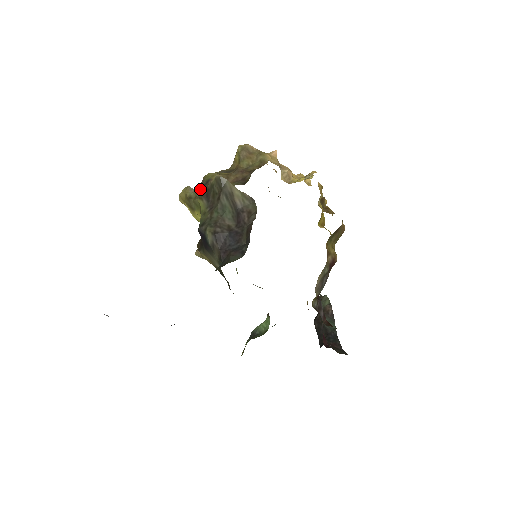
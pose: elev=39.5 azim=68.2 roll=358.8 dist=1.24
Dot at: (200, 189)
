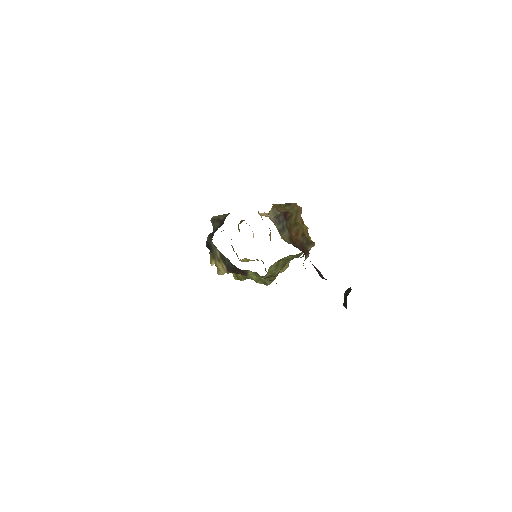
Dot at: occluded
